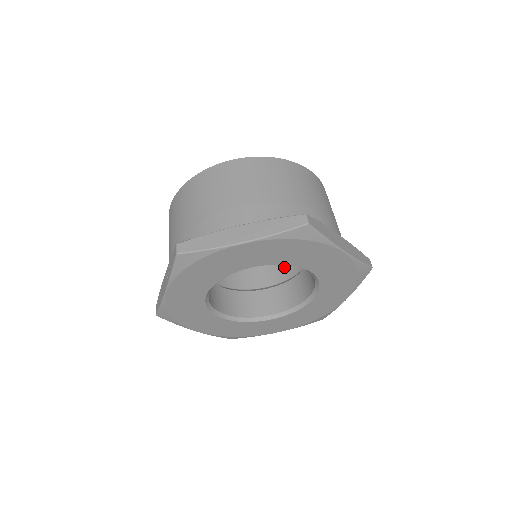
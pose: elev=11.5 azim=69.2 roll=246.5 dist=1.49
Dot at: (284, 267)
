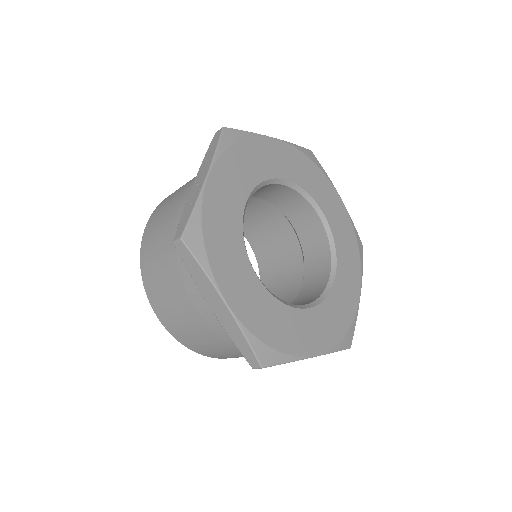
Dot at: occluded
